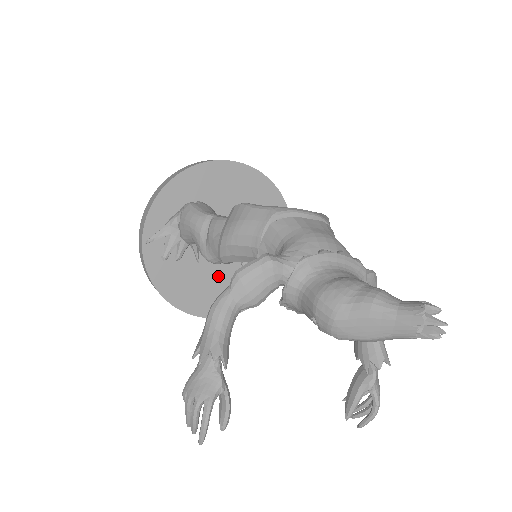
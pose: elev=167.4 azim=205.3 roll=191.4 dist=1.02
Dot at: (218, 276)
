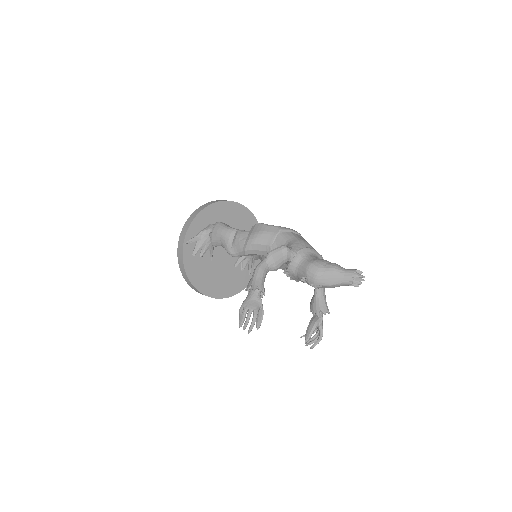
Dot at: (220, 271)
